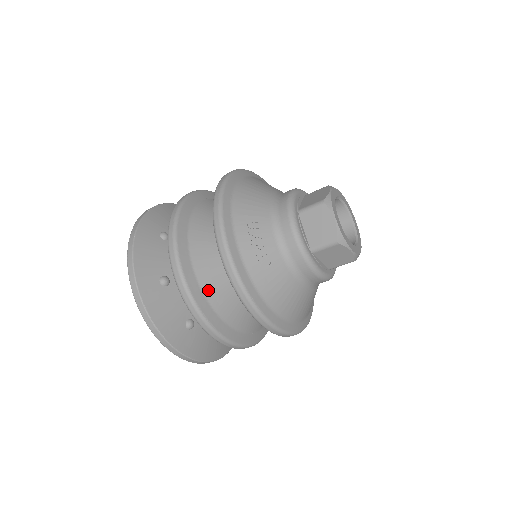
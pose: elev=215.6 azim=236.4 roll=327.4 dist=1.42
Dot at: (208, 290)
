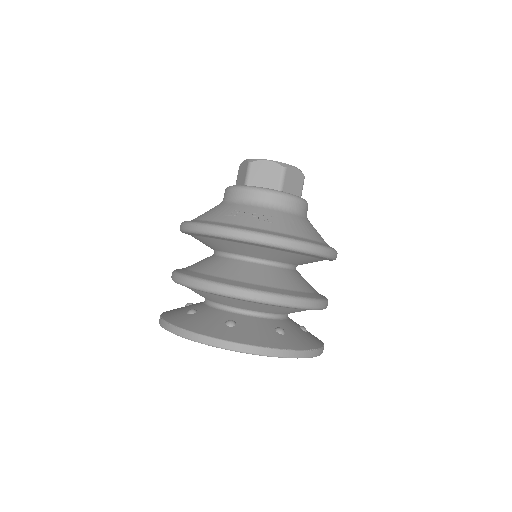
Dot at: (262, 282)
